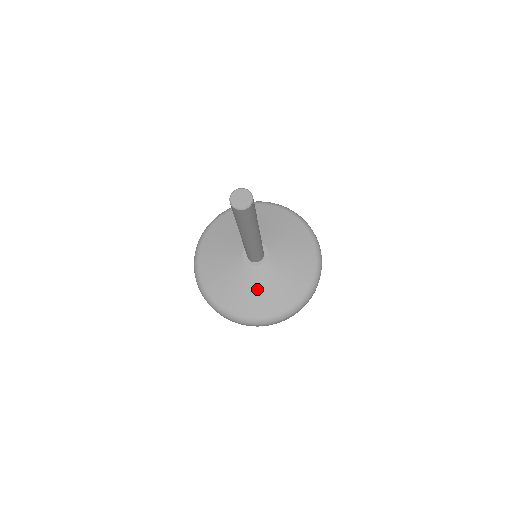
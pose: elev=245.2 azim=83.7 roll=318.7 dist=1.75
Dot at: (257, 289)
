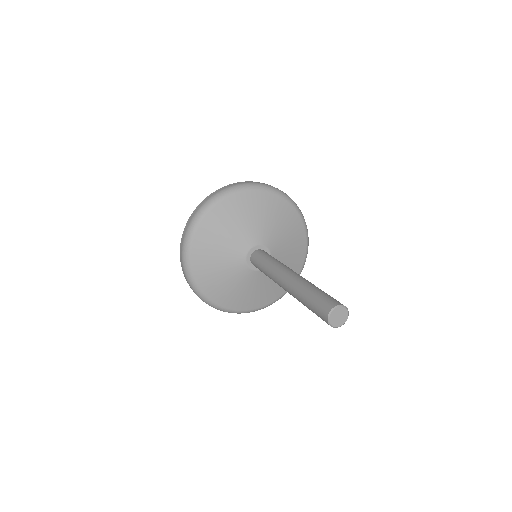
Dot at: (233, 283)
